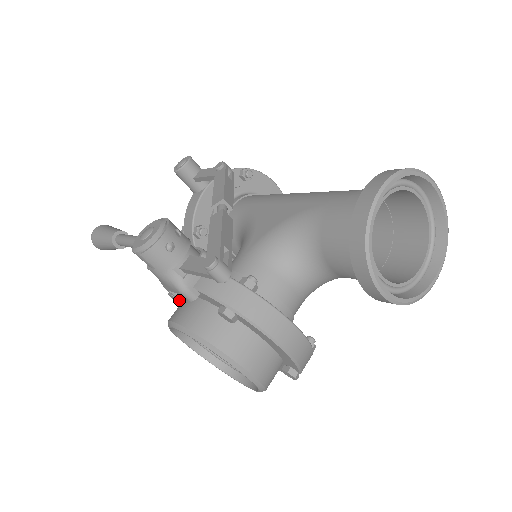
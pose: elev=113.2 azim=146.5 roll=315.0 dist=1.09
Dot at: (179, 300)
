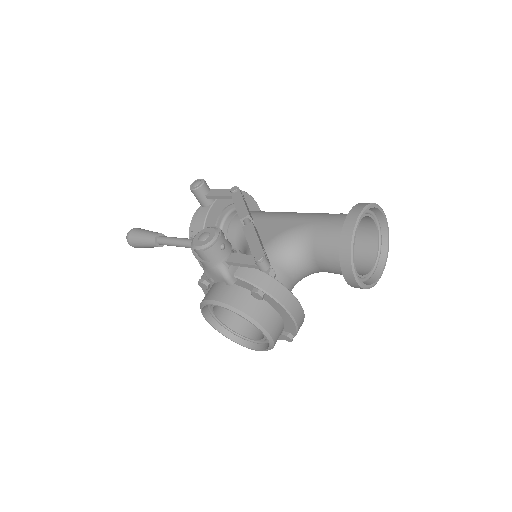
Dot at: (207, 286)
